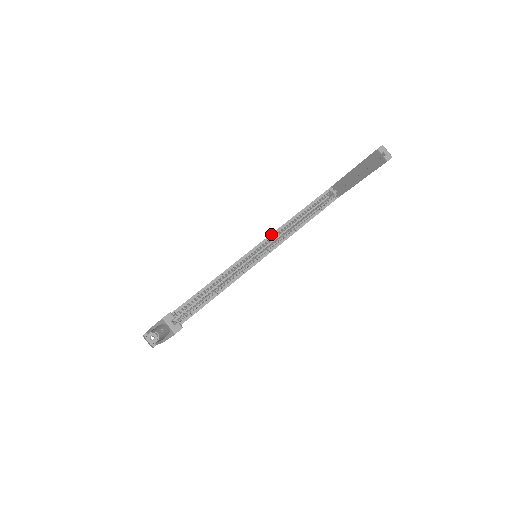
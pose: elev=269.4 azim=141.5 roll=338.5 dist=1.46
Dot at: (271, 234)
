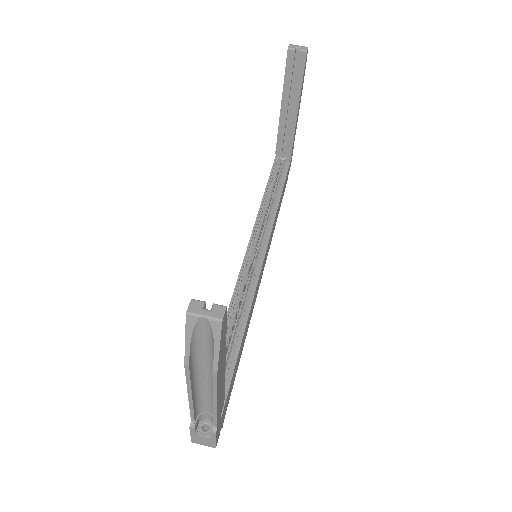
Dot at: (253, 227)
